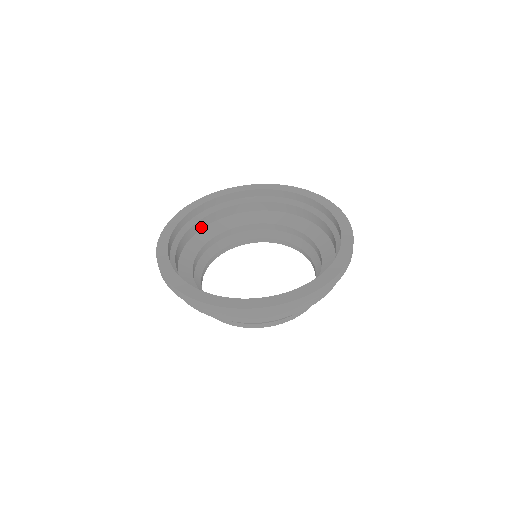
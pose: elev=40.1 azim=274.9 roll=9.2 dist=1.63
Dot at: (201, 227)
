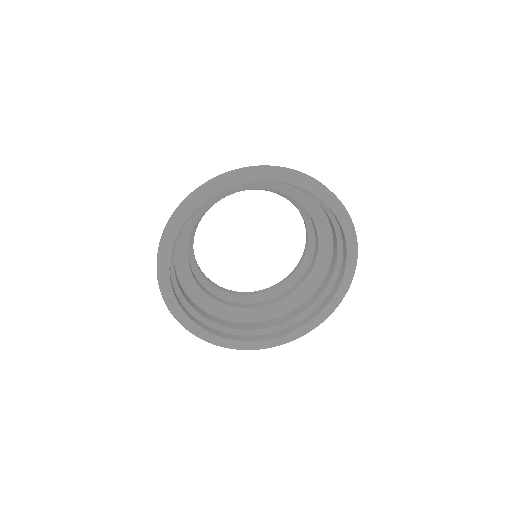
Dot at: occluded
